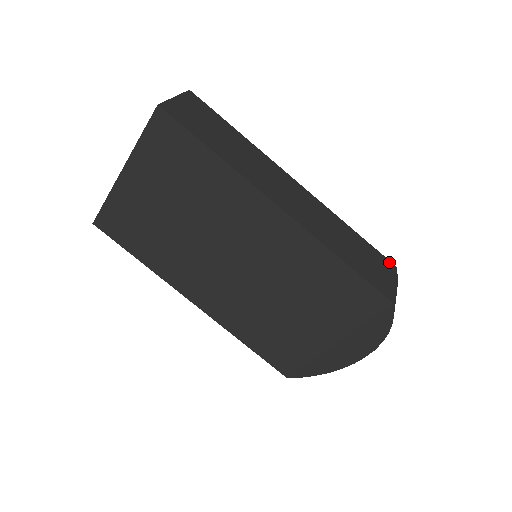
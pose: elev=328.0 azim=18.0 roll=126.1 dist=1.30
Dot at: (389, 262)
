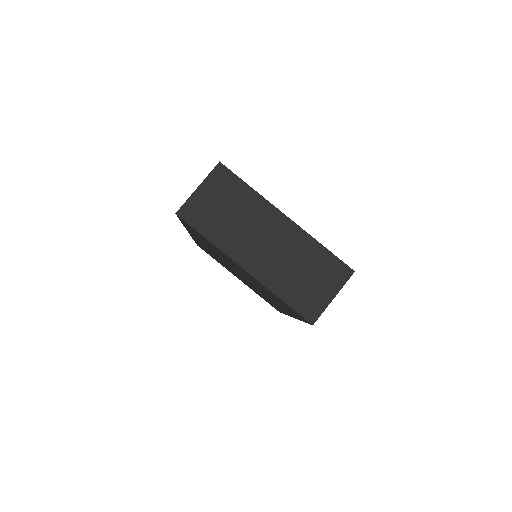
Dot at: occluded
